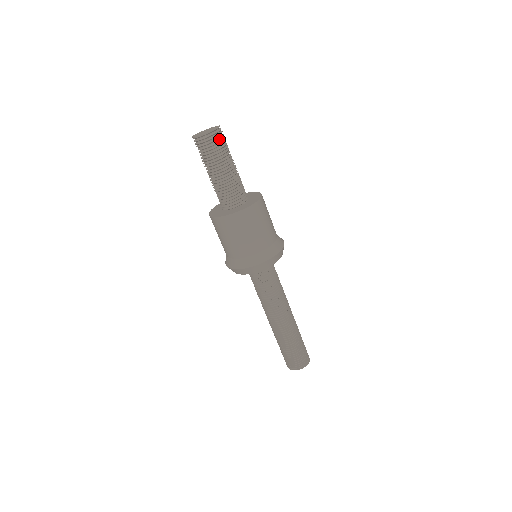
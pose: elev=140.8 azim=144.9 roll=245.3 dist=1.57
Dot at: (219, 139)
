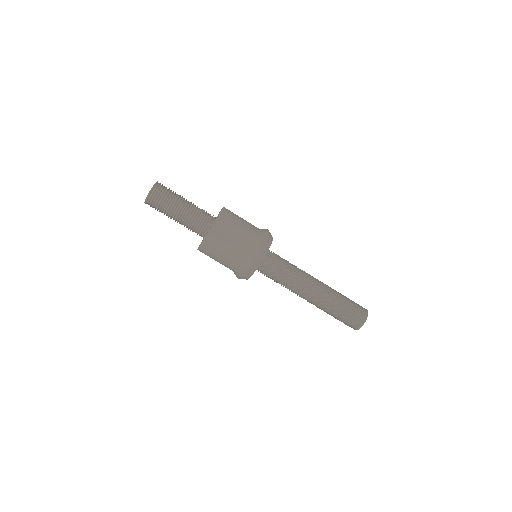
Dot at: (164, 187)
